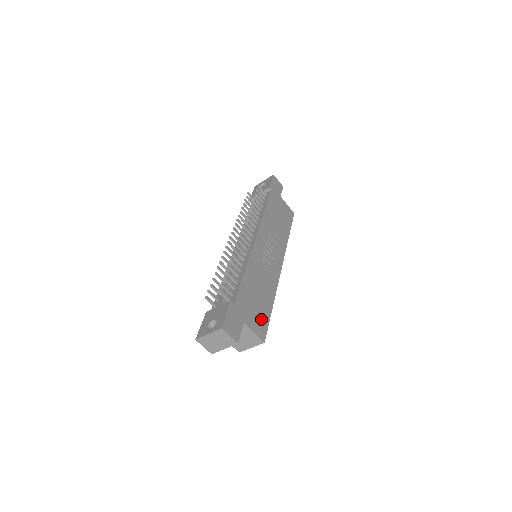
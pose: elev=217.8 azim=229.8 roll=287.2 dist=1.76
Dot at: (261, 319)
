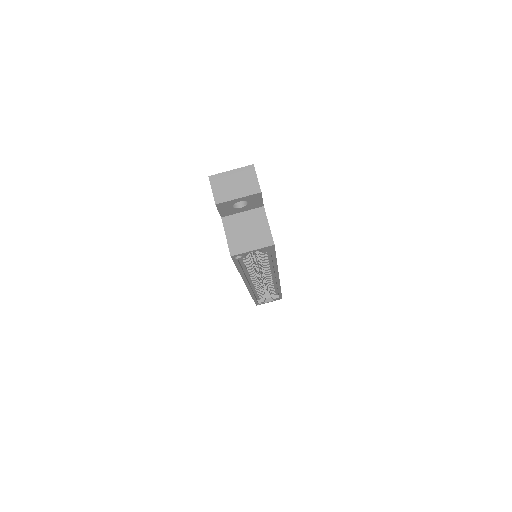
Dot at: occluded
